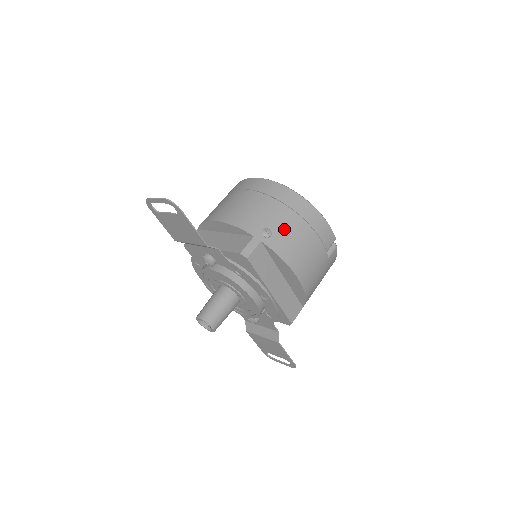
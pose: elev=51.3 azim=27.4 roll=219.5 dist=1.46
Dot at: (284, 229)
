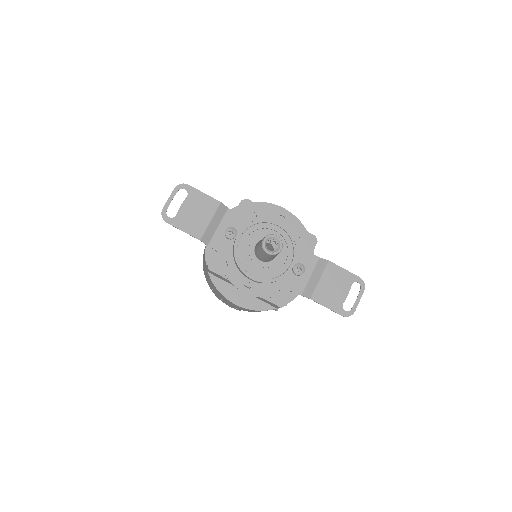
Dot at: occluded
